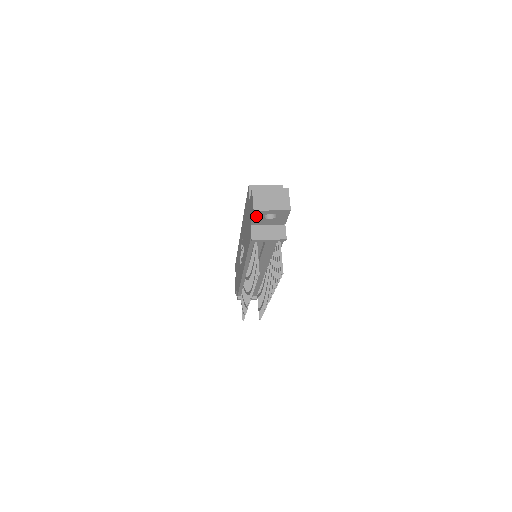
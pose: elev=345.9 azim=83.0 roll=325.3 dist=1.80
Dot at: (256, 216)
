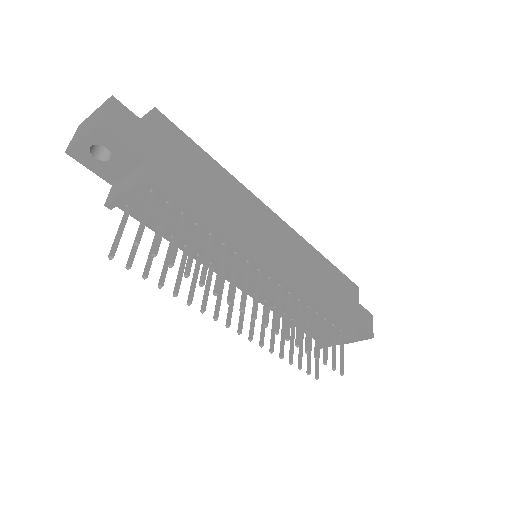
Dot at: (87, 163)
